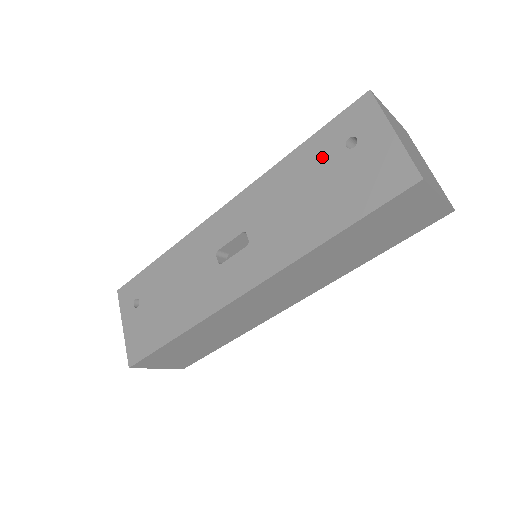
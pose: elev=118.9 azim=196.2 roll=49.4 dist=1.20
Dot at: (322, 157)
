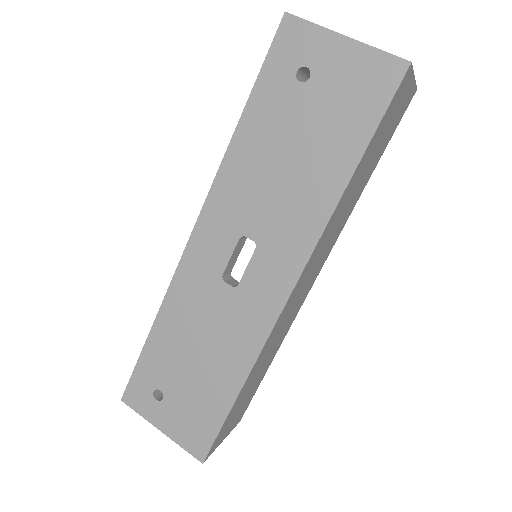
Dot at: (279, 108)
